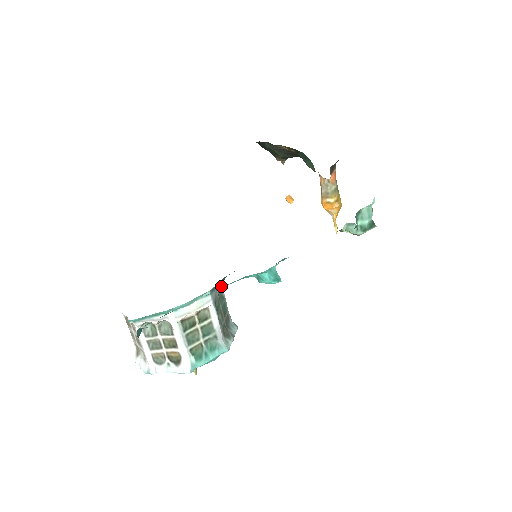
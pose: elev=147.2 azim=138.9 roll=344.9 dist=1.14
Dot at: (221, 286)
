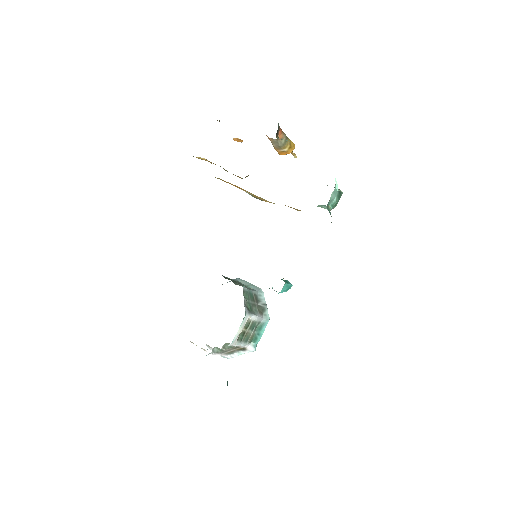
Dot at: occluded
